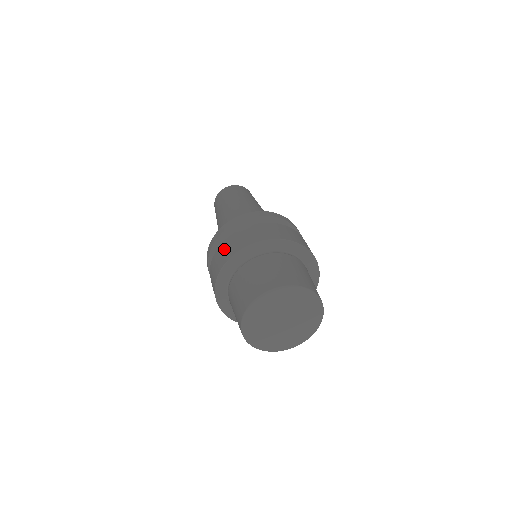
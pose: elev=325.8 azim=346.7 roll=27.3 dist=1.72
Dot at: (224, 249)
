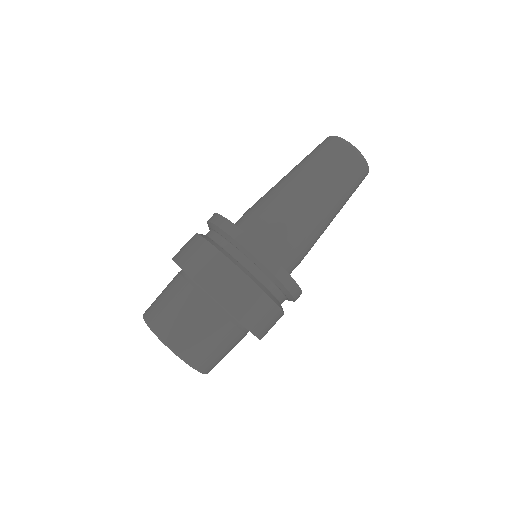
Dot at: occluded
